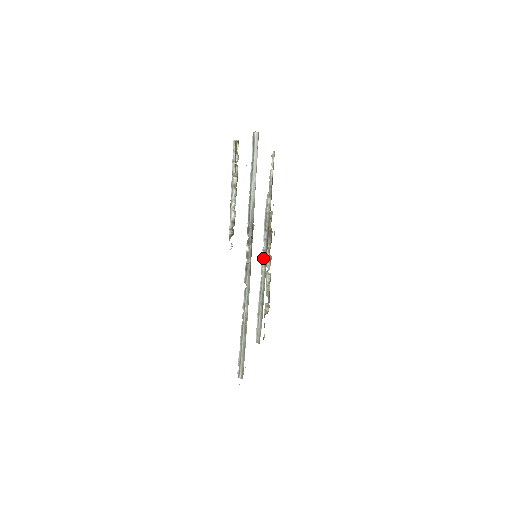
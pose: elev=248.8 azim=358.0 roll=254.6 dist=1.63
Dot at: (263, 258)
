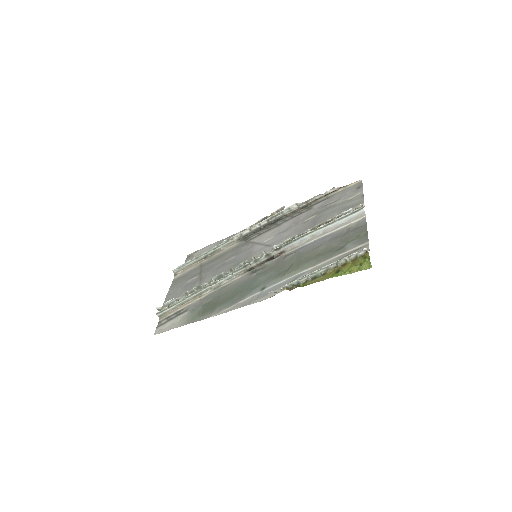
Dot at: (244, 233)
